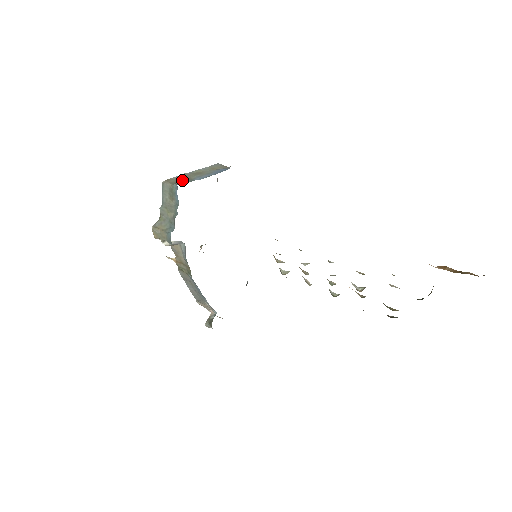
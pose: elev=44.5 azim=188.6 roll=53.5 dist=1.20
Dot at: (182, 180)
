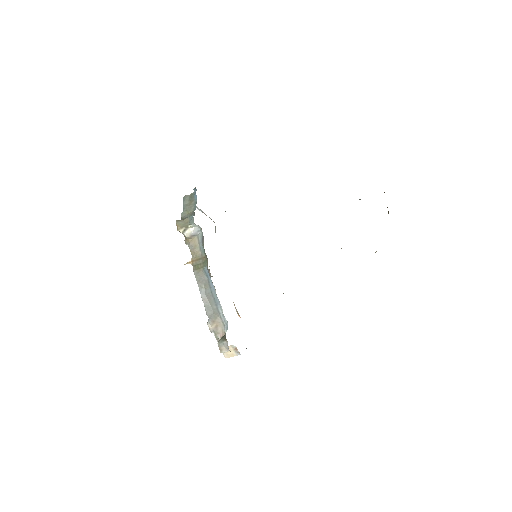
Dot at: occluded
